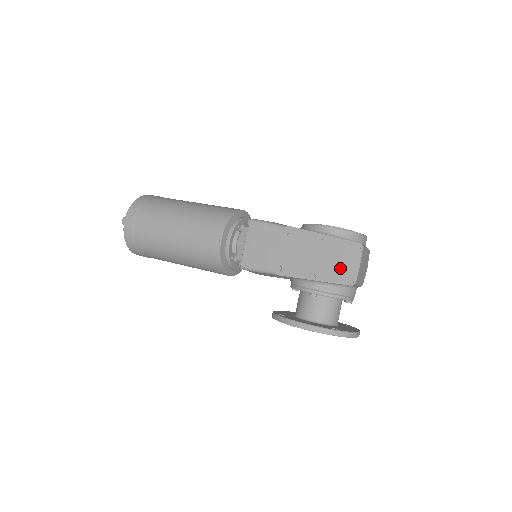
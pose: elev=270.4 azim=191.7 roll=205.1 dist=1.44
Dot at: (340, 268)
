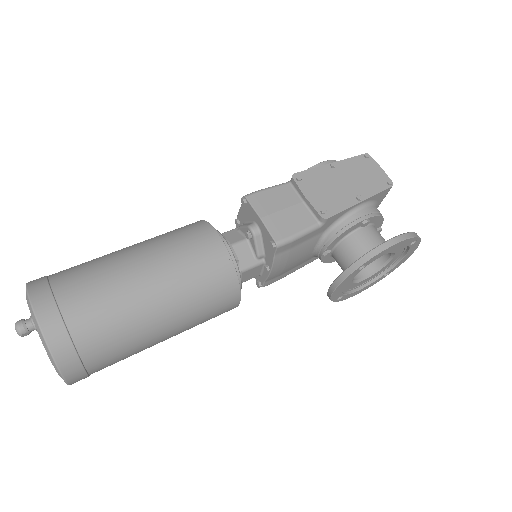
Dot at: (371, 179)
